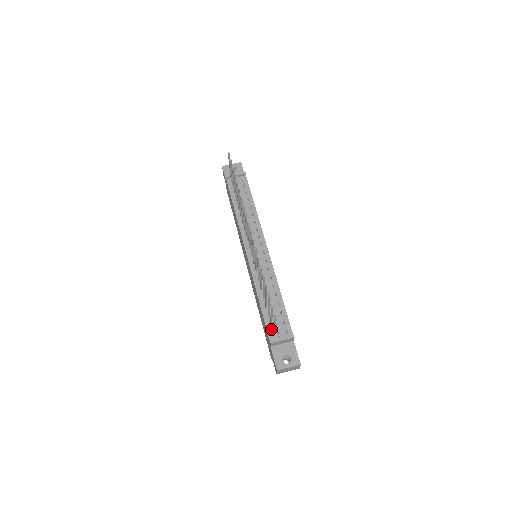
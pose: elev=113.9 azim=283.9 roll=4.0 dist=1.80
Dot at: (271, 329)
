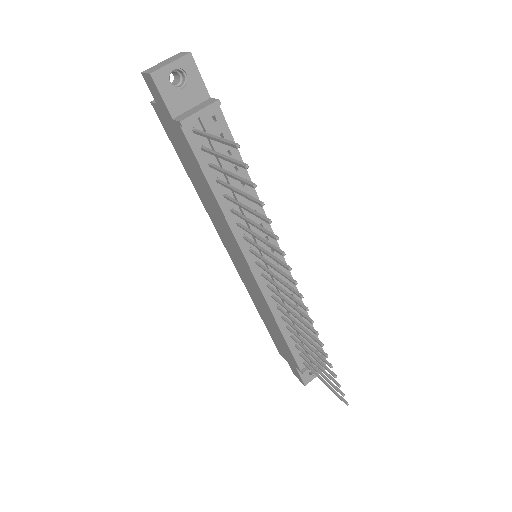
Dot at: (300, 358)
